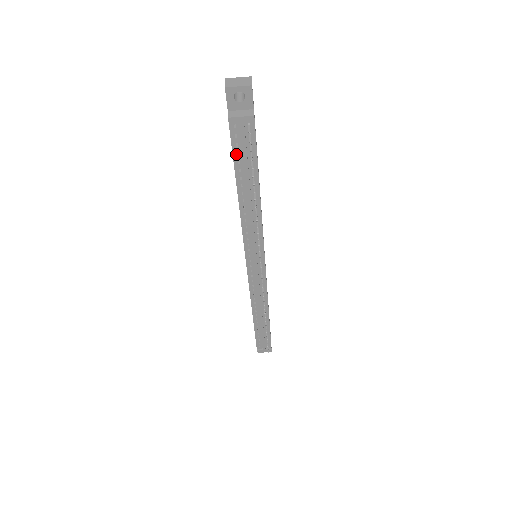
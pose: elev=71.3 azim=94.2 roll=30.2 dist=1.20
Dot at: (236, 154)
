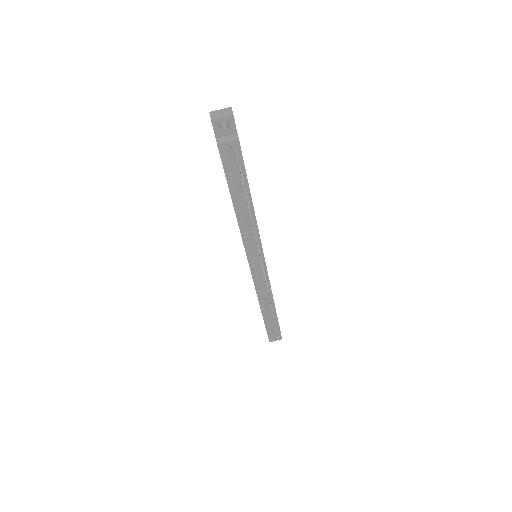
Dot at: (228, 173)
